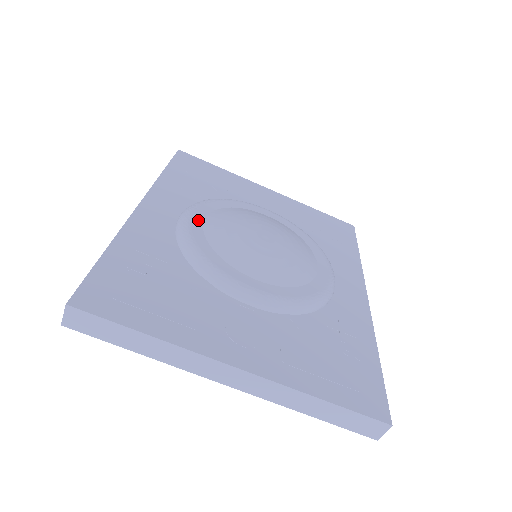
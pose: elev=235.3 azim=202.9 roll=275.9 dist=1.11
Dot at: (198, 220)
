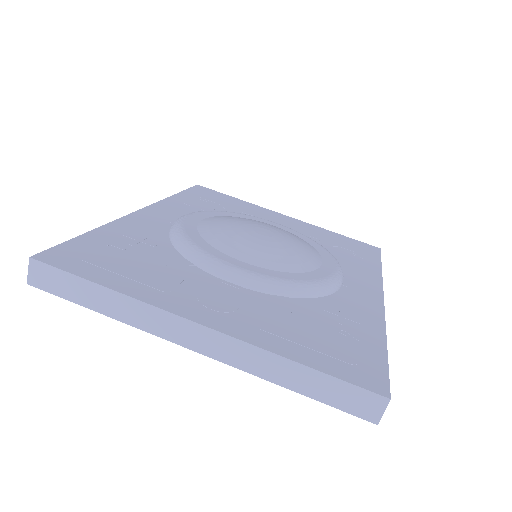
Dot at: (194, 219)
